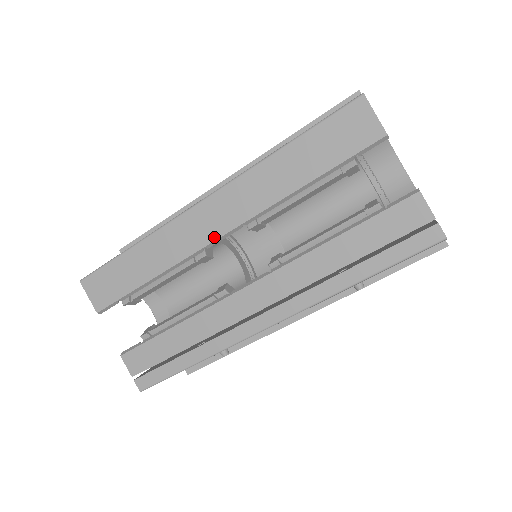
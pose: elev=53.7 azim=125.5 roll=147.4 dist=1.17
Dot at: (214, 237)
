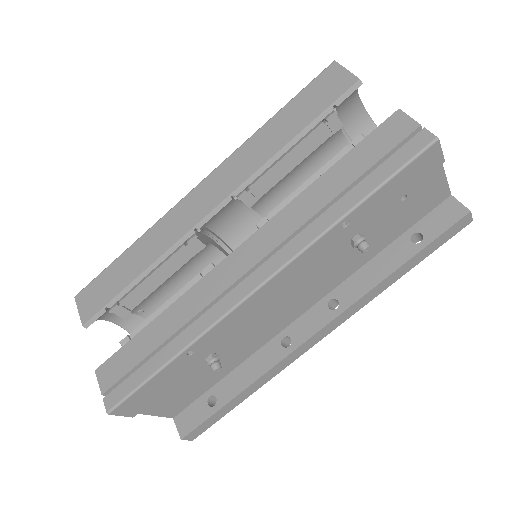
Dot at: (204, 214)
